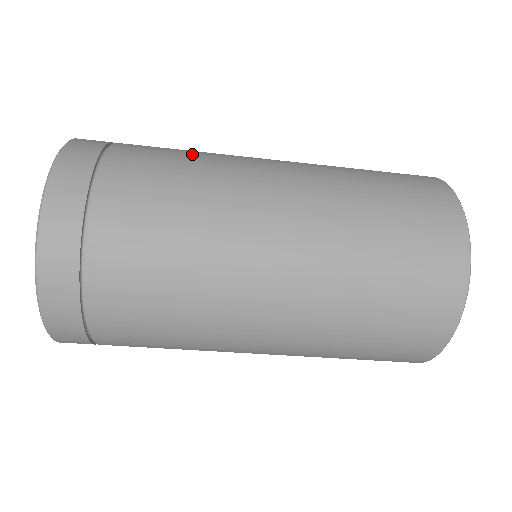
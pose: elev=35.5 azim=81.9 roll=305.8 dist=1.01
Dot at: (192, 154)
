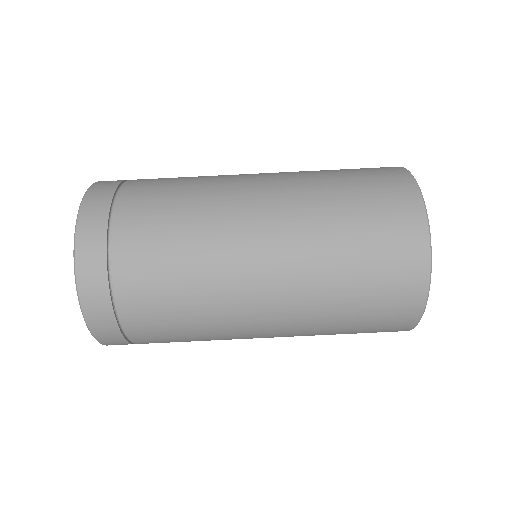
Dot at: occluded
